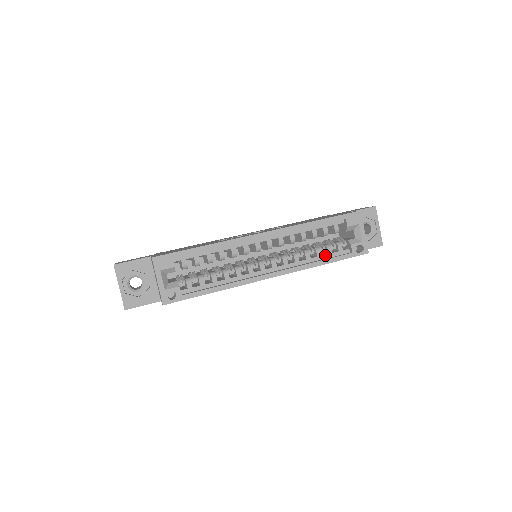
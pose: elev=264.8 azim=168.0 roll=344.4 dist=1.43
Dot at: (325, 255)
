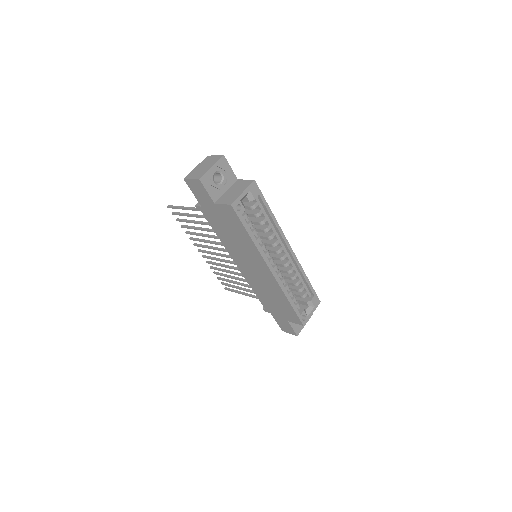
Dot at: (291, 299)
